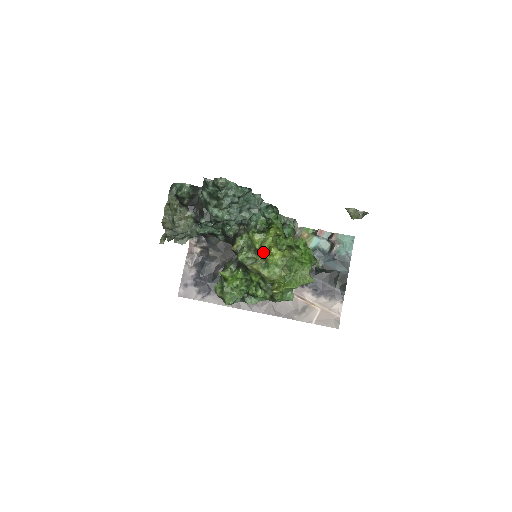
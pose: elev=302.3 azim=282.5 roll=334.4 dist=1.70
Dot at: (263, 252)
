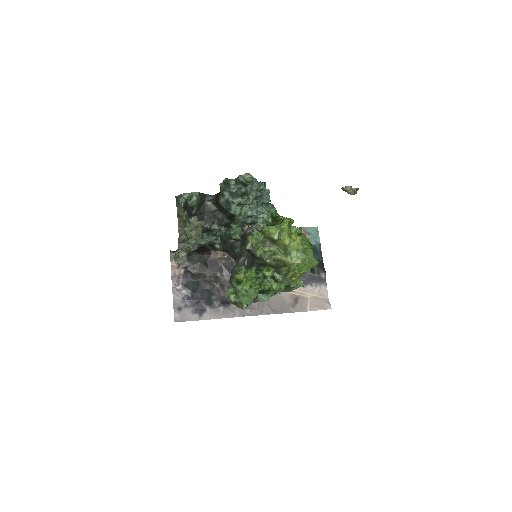
Dot at: (283, 241)
